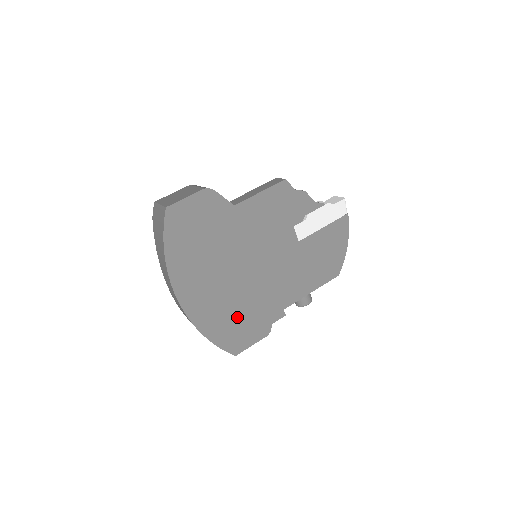
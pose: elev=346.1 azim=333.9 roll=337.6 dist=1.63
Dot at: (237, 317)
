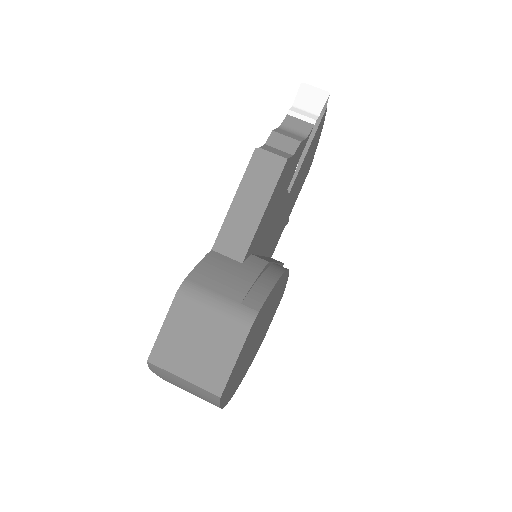
Dot at: (265, 329)
